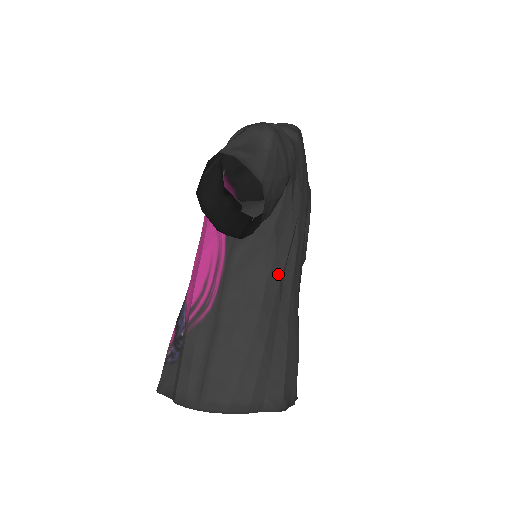
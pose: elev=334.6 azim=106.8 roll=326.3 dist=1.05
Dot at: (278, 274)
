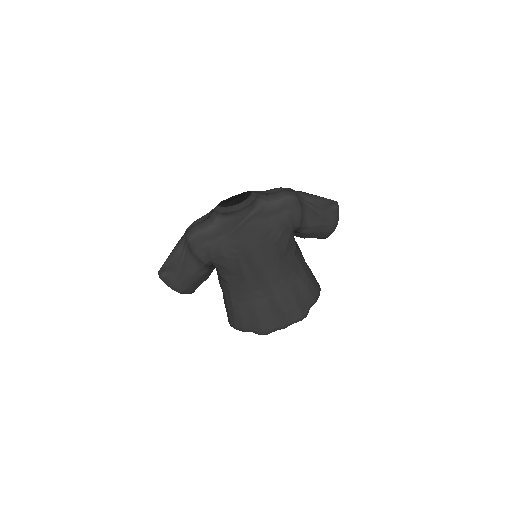
Dot at: (236, 291)
